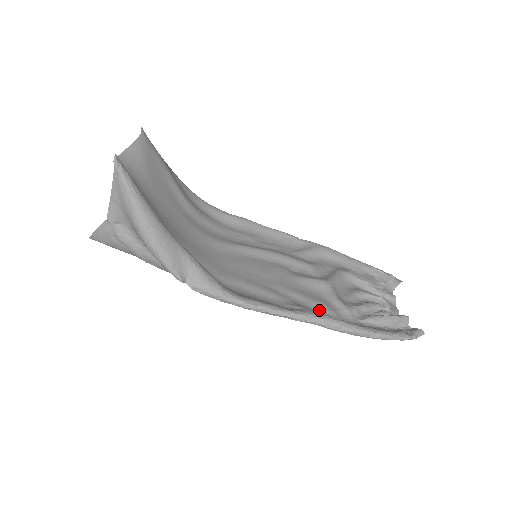
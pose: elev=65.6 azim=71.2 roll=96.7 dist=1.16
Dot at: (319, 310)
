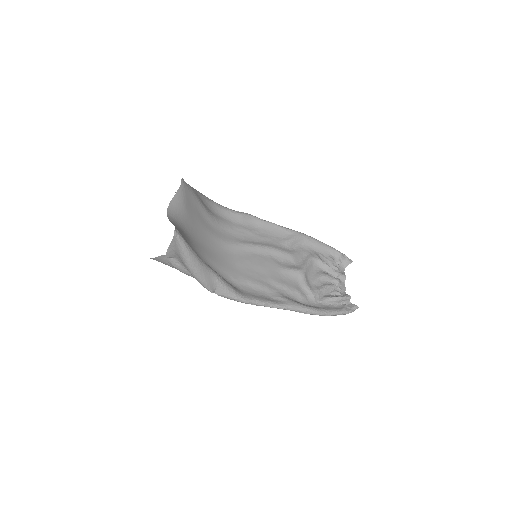
Dot at: (295, 296)
